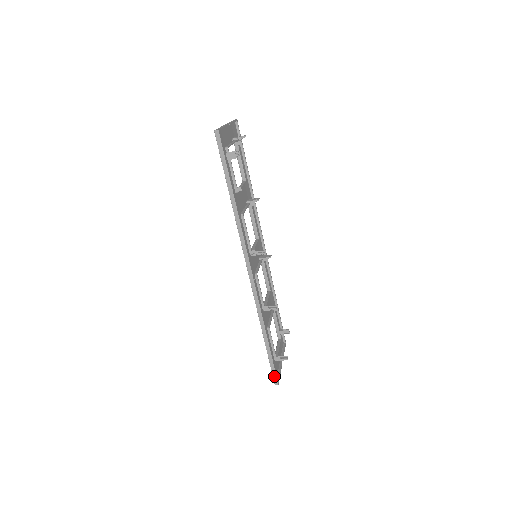
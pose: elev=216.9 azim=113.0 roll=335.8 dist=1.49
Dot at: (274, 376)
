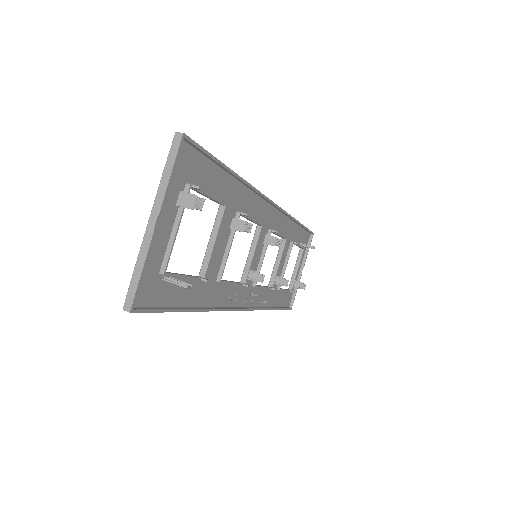
Dot at: occluded
